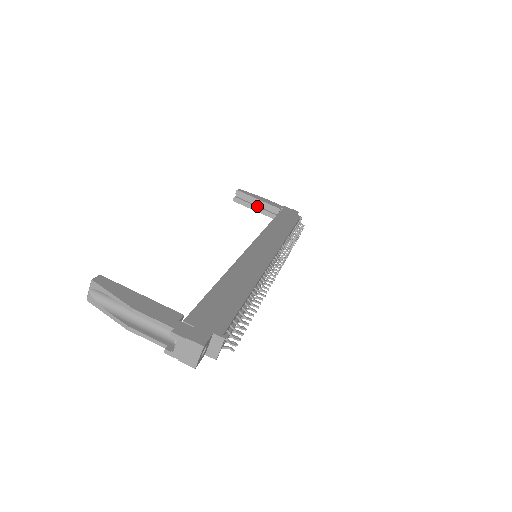
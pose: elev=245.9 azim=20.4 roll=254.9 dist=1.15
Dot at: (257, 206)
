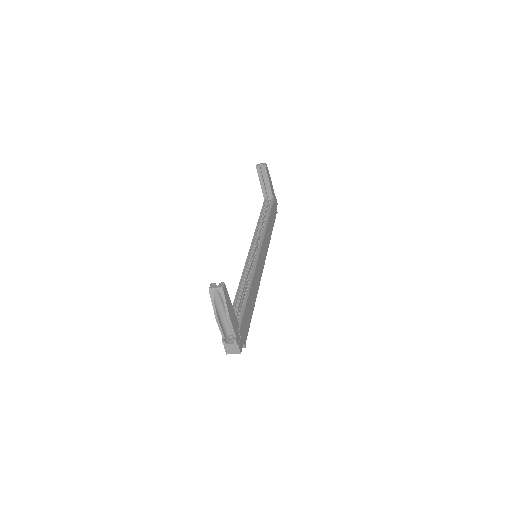
Dot at: (264, 183)
